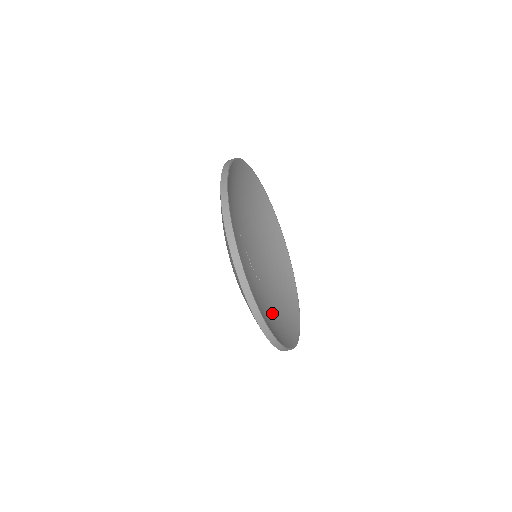
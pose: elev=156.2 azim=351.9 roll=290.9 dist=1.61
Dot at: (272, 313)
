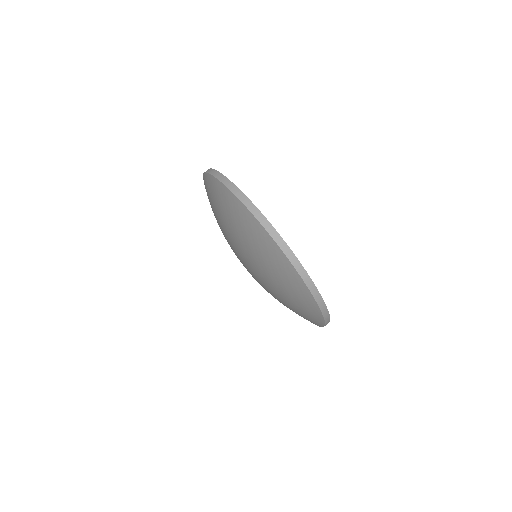
Dot at: occluded
